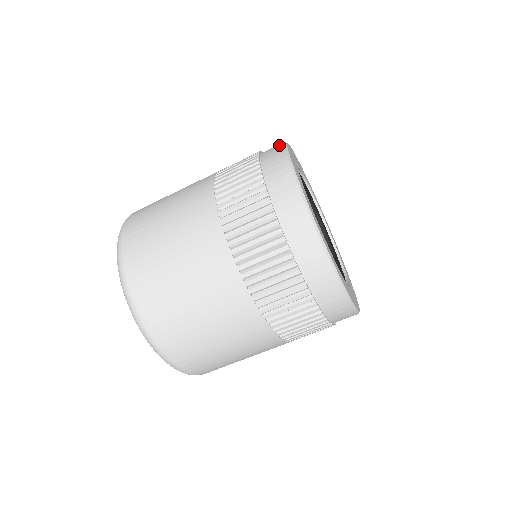
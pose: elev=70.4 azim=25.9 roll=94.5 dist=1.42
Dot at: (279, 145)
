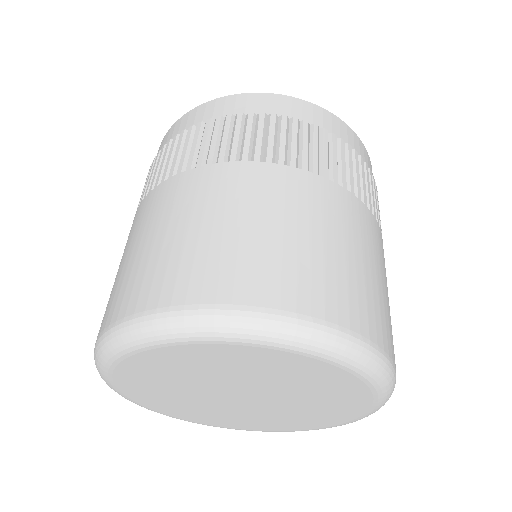
Dot at: occluded
